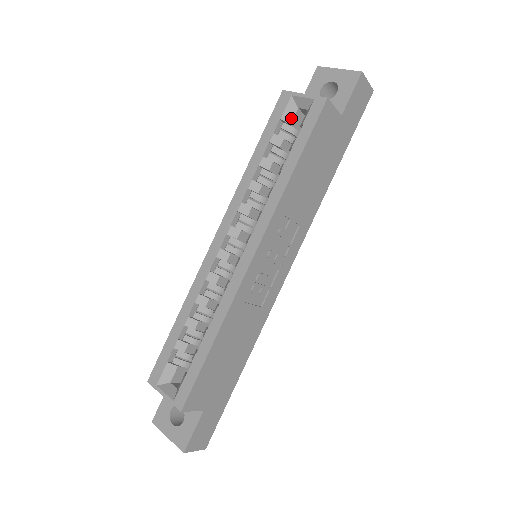
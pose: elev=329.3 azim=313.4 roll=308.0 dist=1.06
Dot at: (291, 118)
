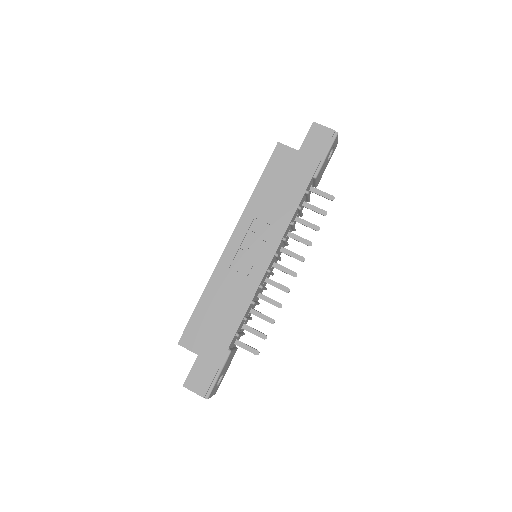
Dot at: occluded
